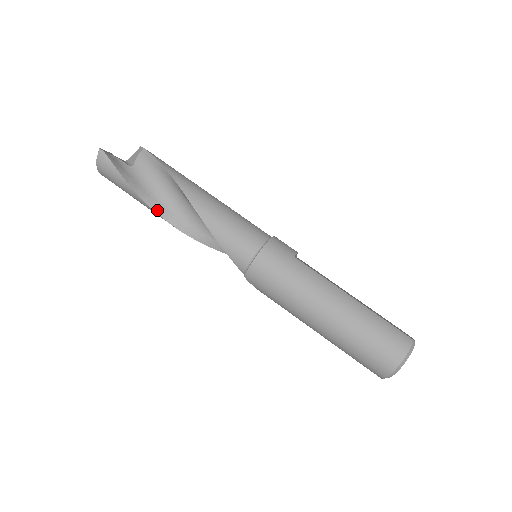
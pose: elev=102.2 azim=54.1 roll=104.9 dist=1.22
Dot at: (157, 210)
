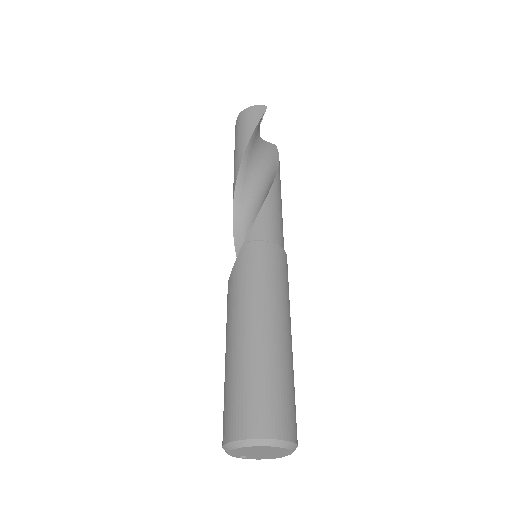
Dot at: (245, 158)
